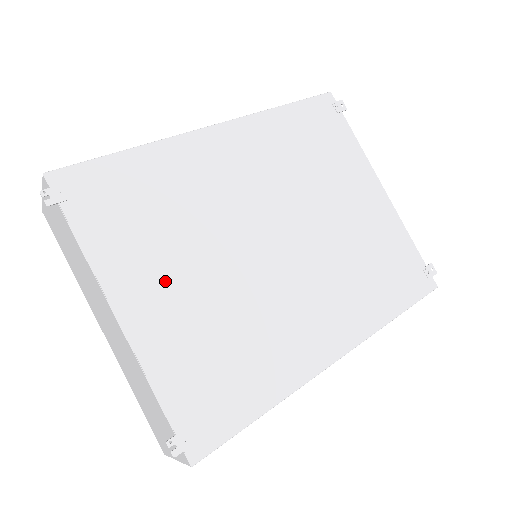
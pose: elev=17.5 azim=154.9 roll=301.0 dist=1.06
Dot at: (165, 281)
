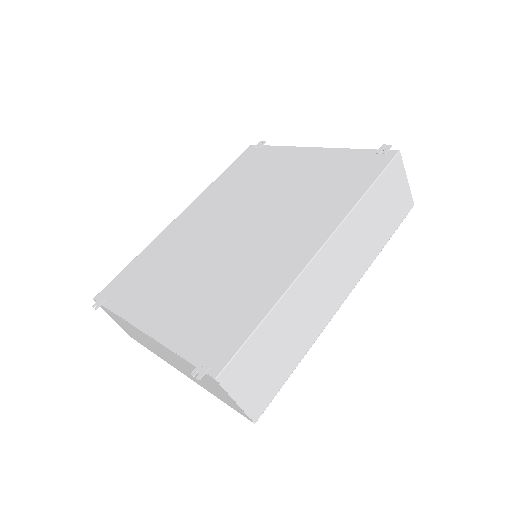
Dot at: (168, 296)
